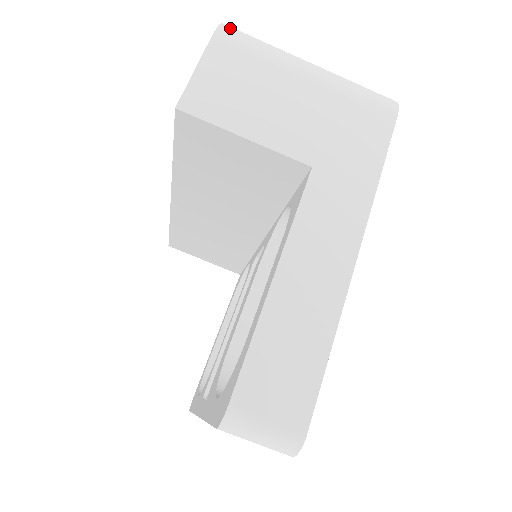
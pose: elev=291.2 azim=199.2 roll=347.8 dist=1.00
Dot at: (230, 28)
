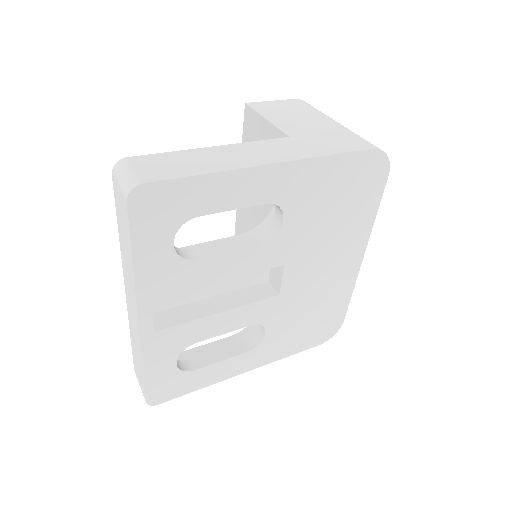
Dot at: occluded
